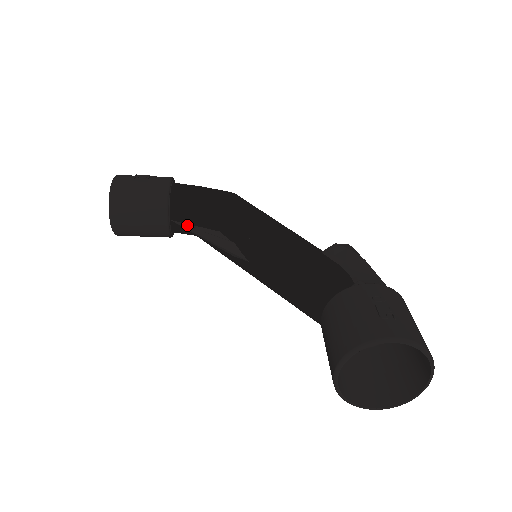
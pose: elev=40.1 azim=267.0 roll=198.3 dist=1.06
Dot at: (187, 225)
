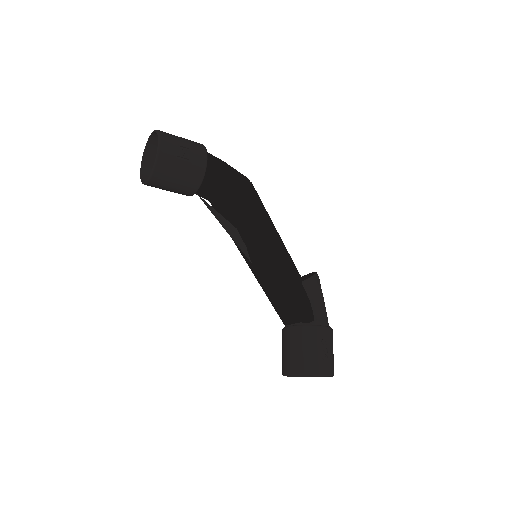
Dot at: (211, 207)
